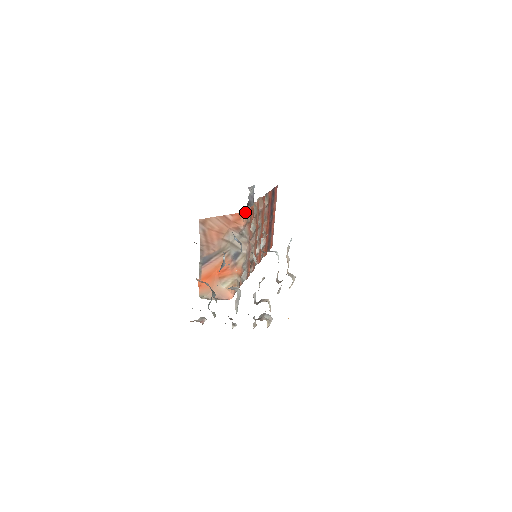
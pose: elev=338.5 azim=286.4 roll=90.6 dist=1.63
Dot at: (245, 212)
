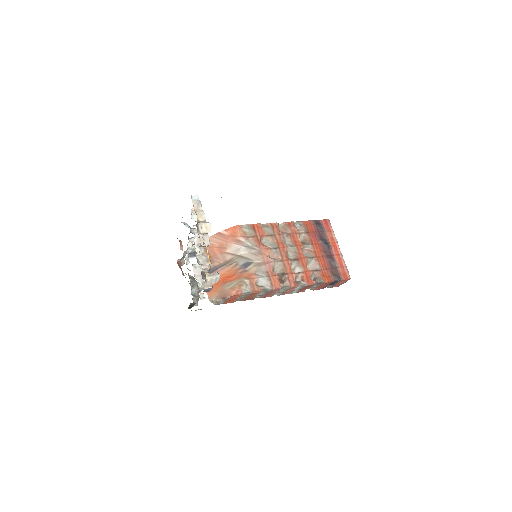
Dot at: (242, 227)
